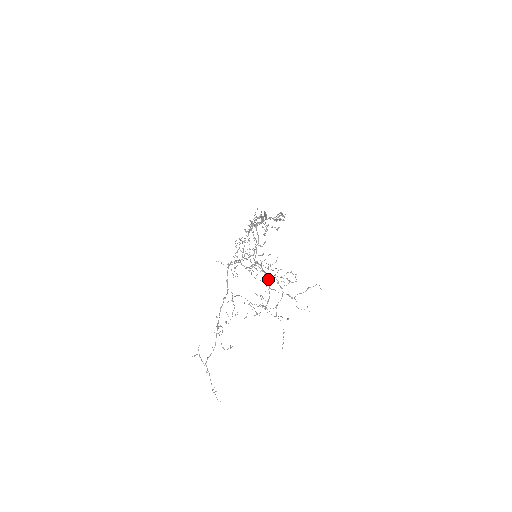
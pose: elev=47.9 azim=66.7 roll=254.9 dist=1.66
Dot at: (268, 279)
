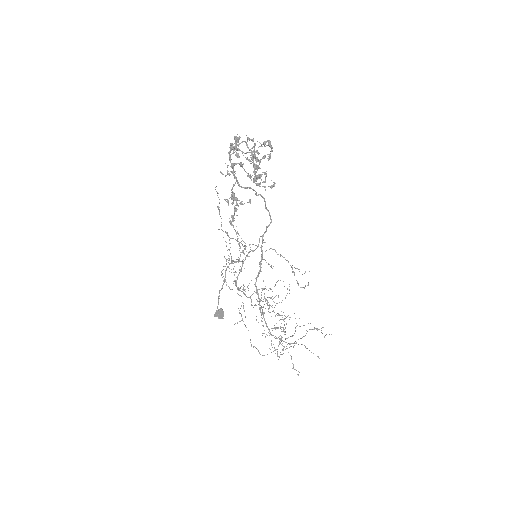
Dot at: occluded
